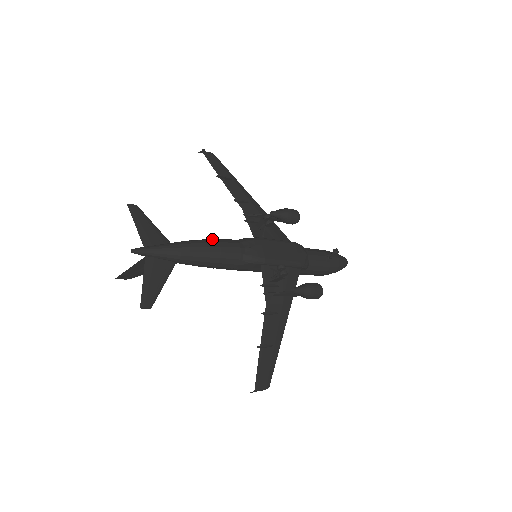
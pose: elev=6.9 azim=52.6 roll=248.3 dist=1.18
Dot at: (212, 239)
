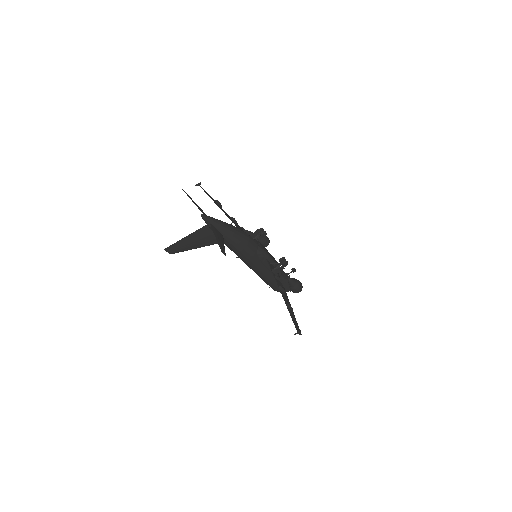
Dot at: occluded
